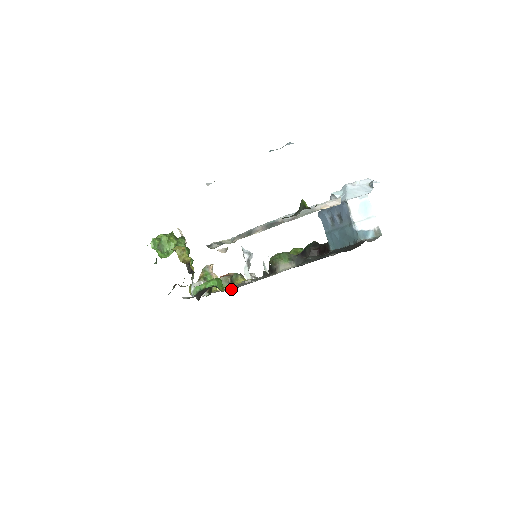
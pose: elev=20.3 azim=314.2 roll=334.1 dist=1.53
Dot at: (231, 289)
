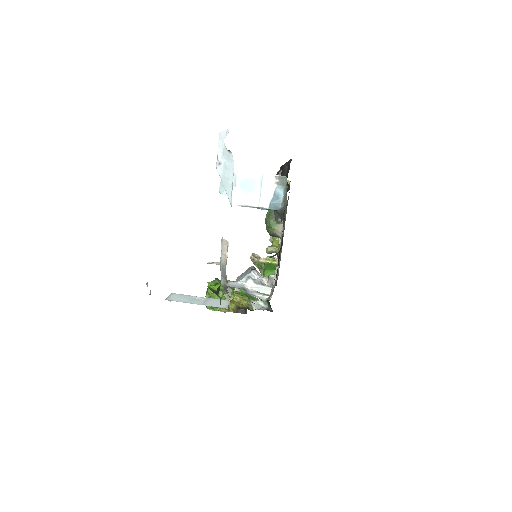
Dot at: (278, 271)
